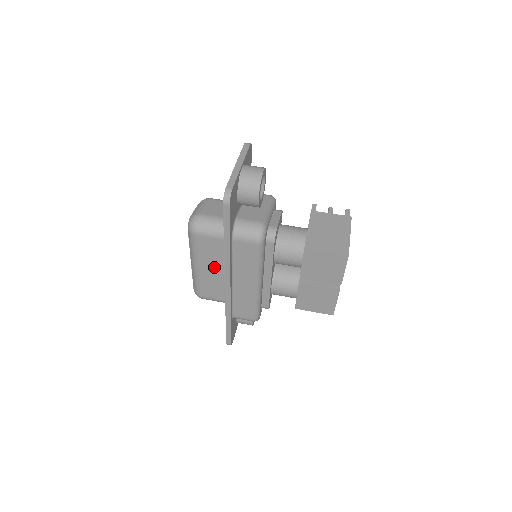
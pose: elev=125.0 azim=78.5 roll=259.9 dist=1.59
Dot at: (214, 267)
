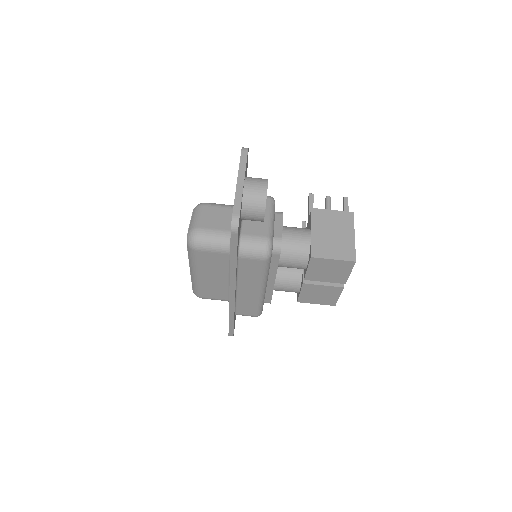
Dot at: (216, 275)
